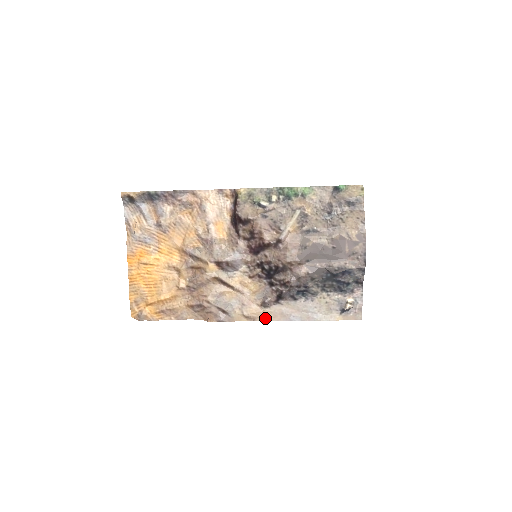
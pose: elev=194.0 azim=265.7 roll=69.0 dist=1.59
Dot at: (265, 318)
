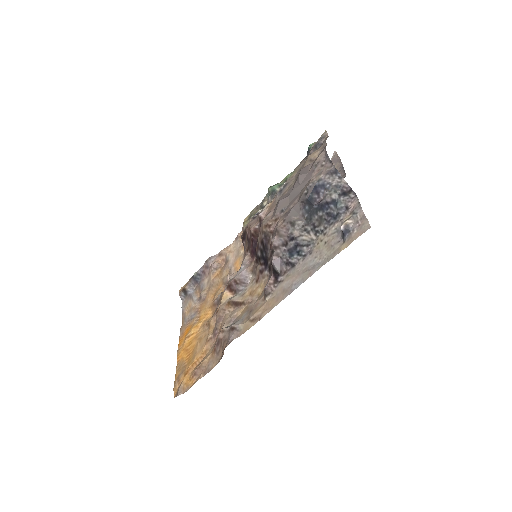
Dot at: (269, 308)
